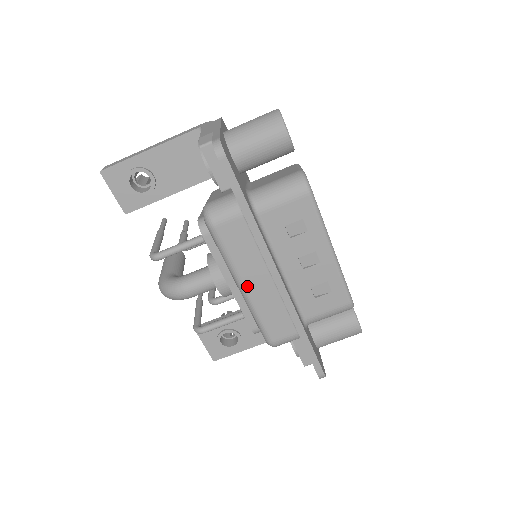
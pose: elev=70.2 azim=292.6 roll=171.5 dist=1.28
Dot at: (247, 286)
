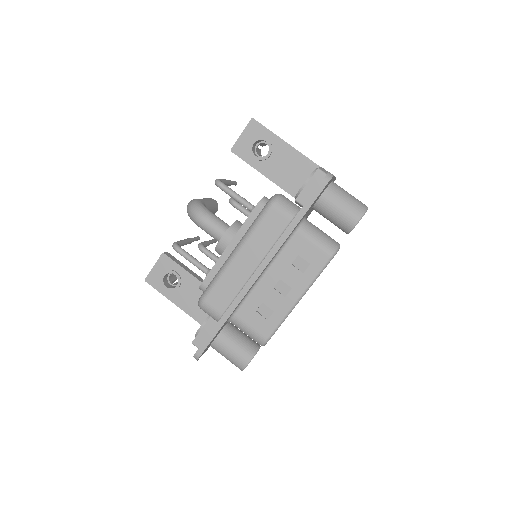
Dot at: (239, 255)
